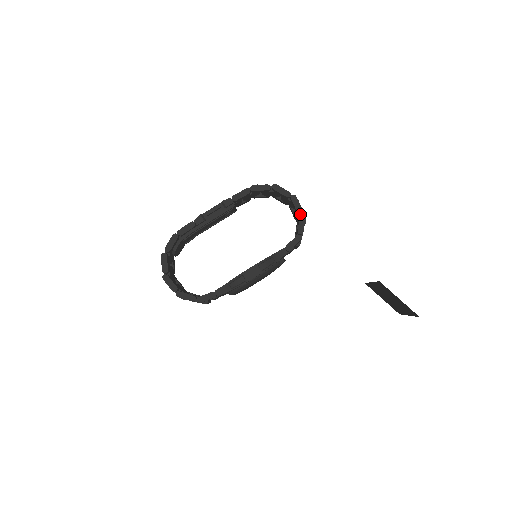
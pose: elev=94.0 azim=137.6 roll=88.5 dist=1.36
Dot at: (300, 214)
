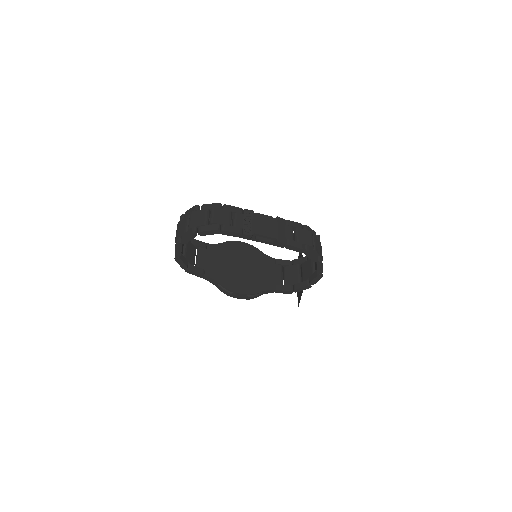
Dot at: (310, 281)
